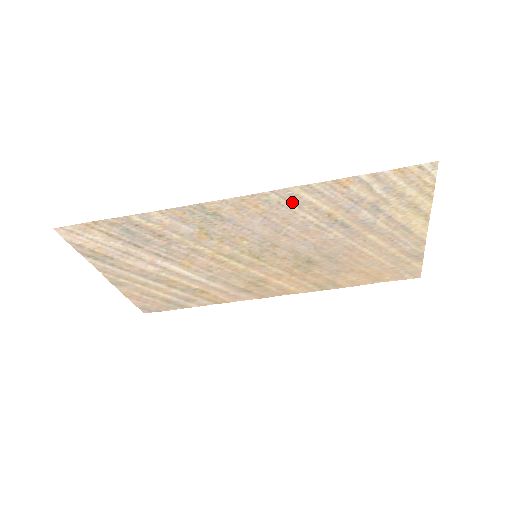
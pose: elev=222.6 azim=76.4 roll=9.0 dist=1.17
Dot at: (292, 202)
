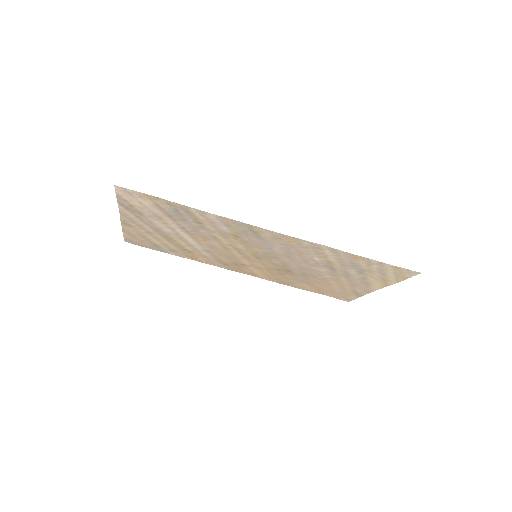
Dot at: (315, 250)
